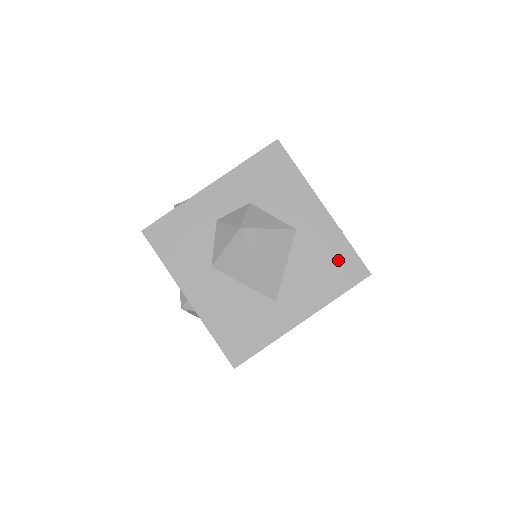
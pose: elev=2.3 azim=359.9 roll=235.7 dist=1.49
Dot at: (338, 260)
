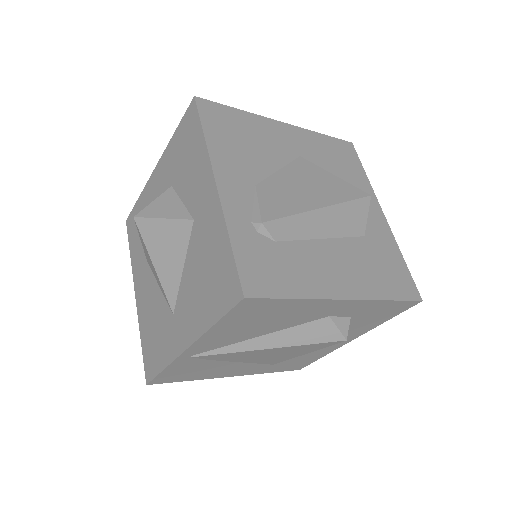
Dot at: (218, 268)
